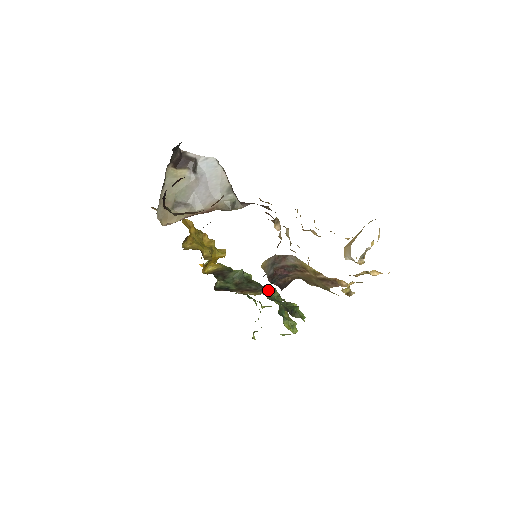
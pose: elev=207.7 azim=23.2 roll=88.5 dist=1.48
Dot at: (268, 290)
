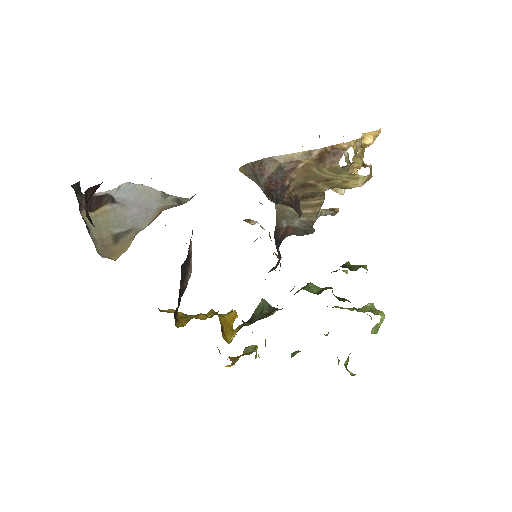
Dot at: (305, 287)
